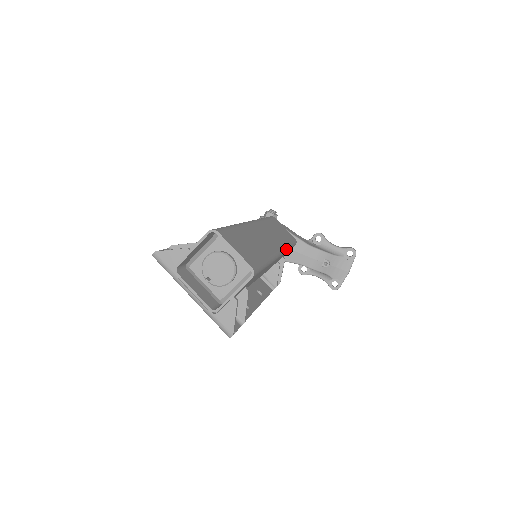
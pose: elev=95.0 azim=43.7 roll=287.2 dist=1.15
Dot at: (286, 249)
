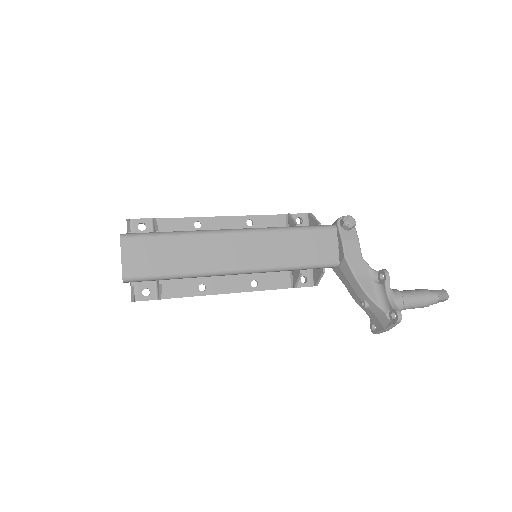
Dot at: (271, 270)
